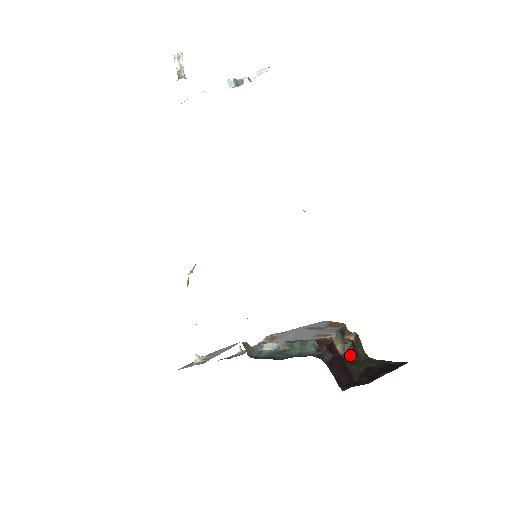
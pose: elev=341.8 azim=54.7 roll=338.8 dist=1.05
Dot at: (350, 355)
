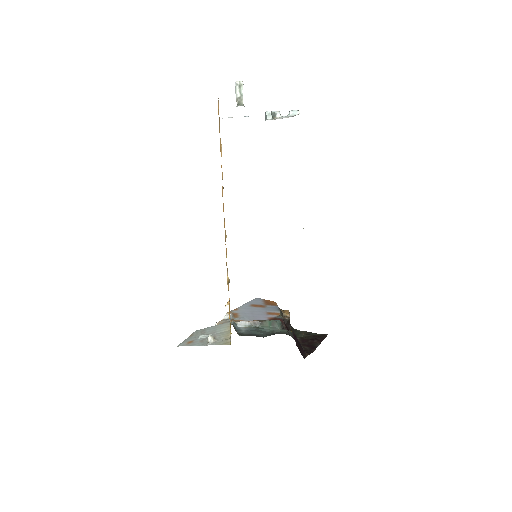
Dot at: occluded
